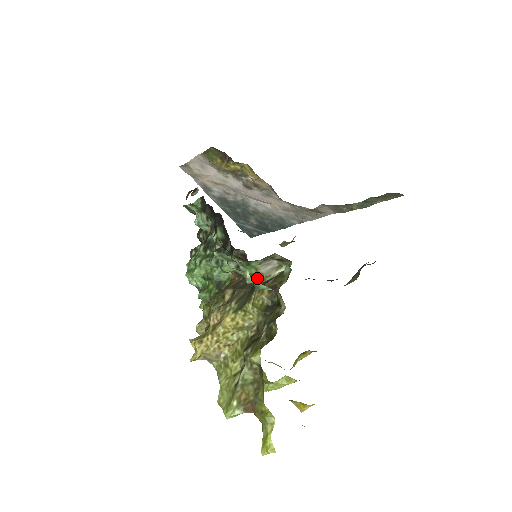
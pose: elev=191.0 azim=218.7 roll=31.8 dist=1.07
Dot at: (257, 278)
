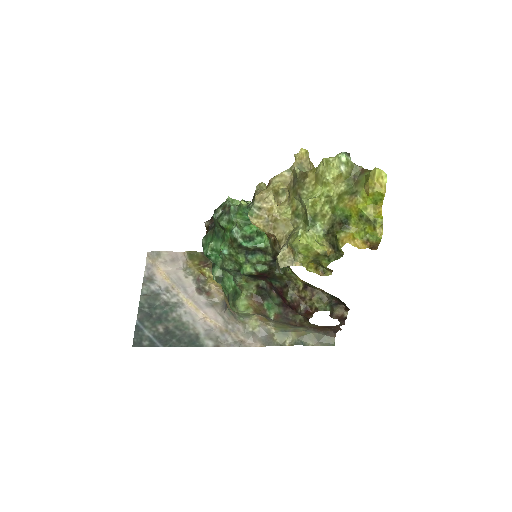
Dot at: occluded
